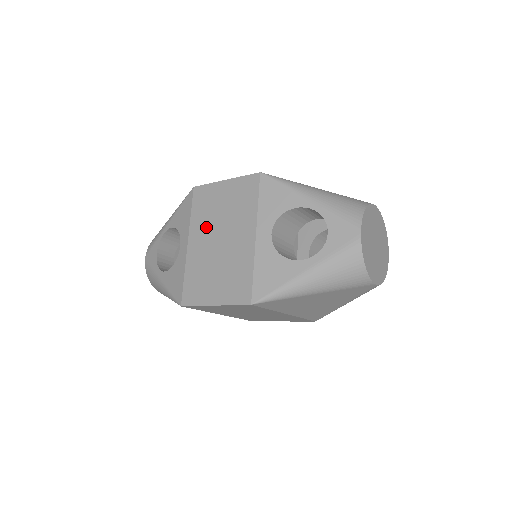
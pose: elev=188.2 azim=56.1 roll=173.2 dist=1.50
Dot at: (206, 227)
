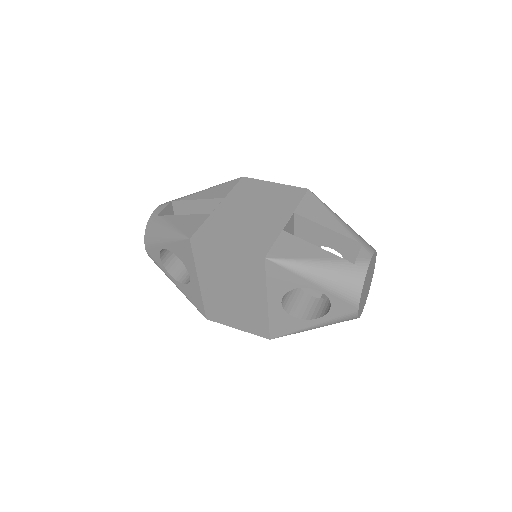
Dot at: (215, 278)
